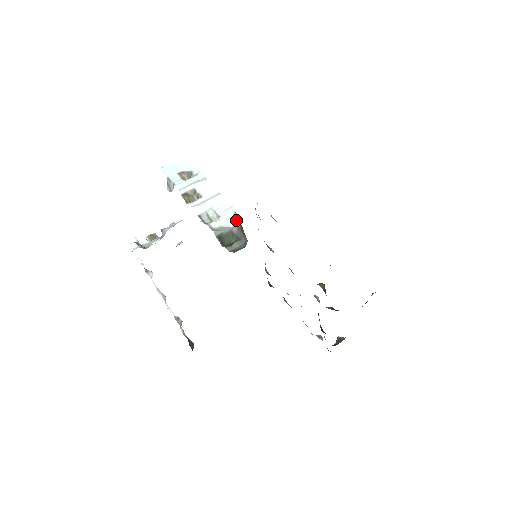
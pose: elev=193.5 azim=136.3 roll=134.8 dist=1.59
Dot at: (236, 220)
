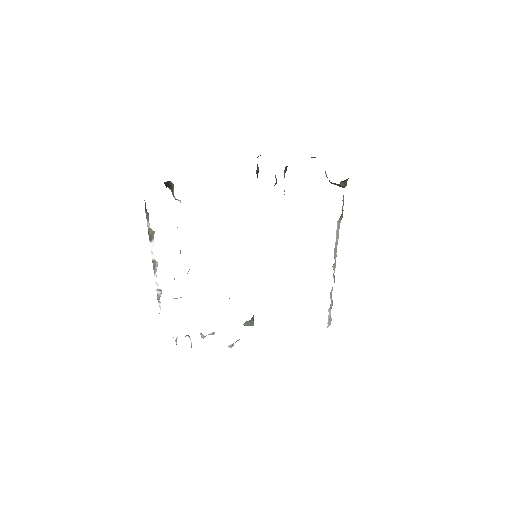
Dot at: occluded
